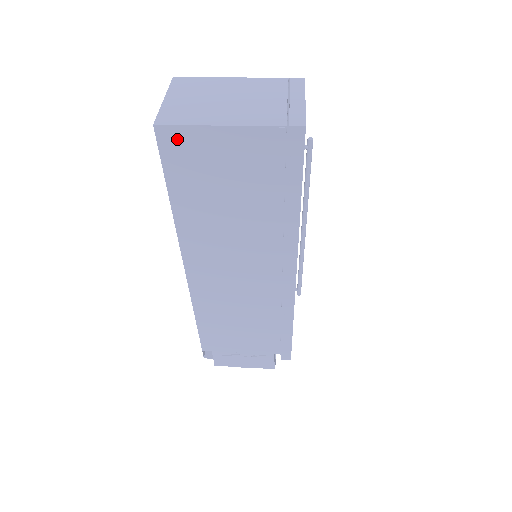
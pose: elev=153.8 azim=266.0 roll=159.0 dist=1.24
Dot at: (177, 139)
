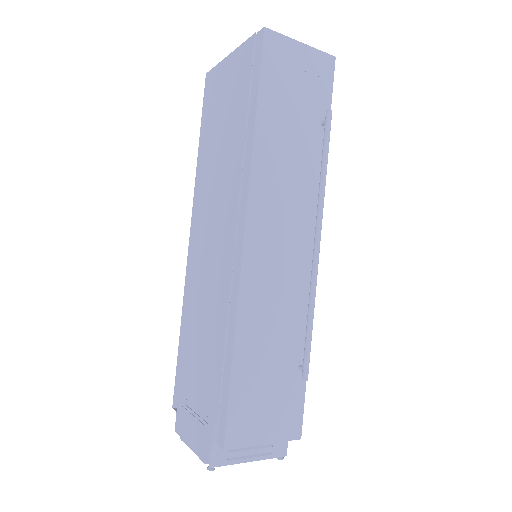
Dot at: (212, 80)
